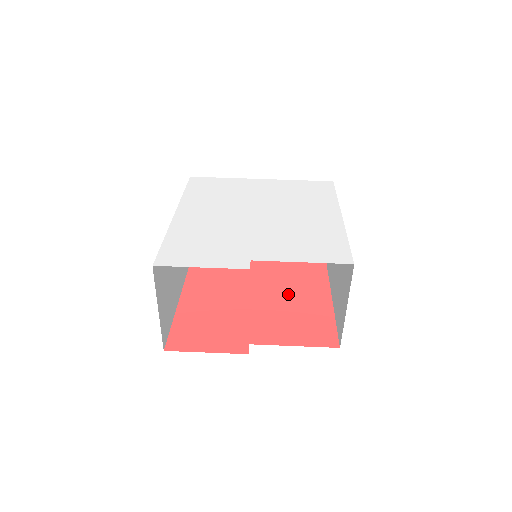
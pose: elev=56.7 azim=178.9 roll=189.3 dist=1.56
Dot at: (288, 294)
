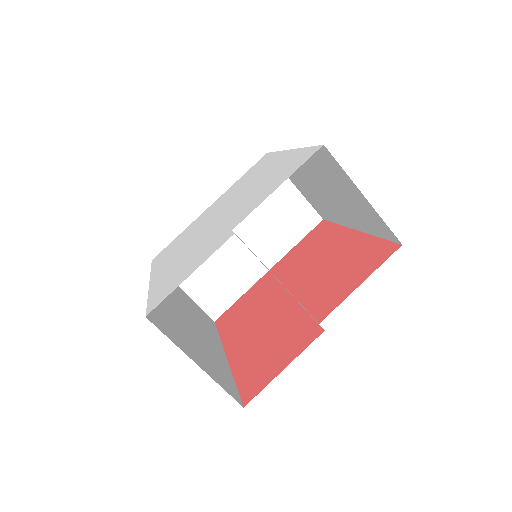
Dot at: (319, 266)
